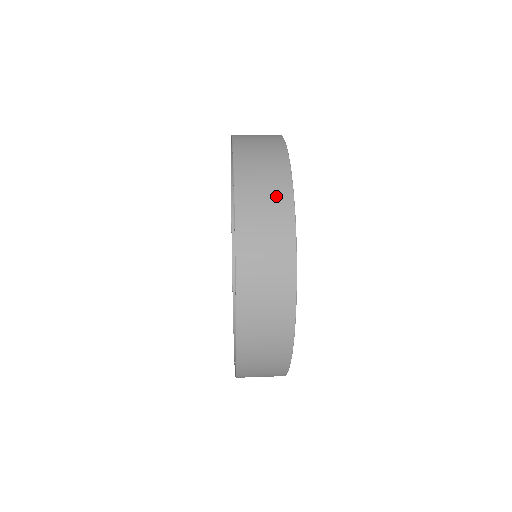
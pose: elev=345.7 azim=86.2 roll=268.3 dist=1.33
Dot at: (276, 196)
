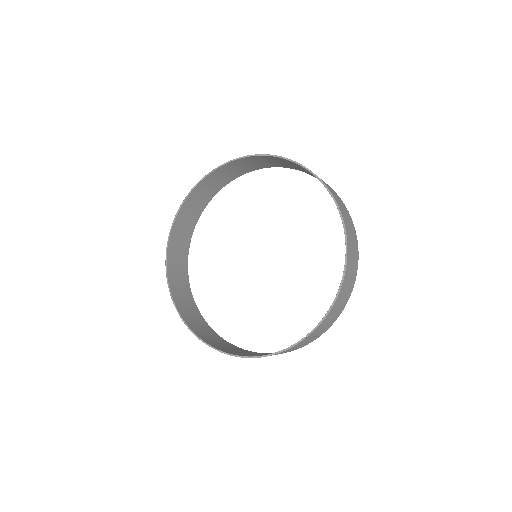
Dot at: occluded
